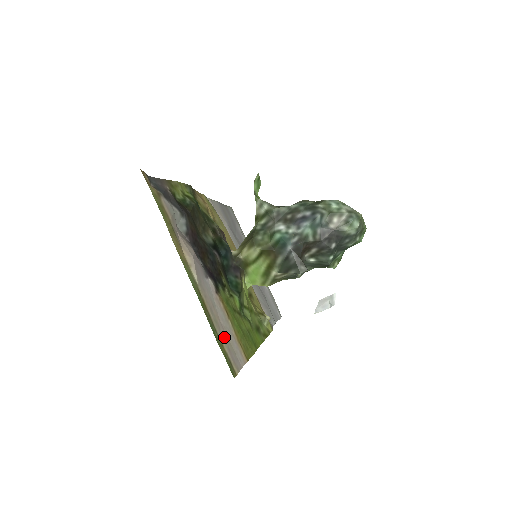
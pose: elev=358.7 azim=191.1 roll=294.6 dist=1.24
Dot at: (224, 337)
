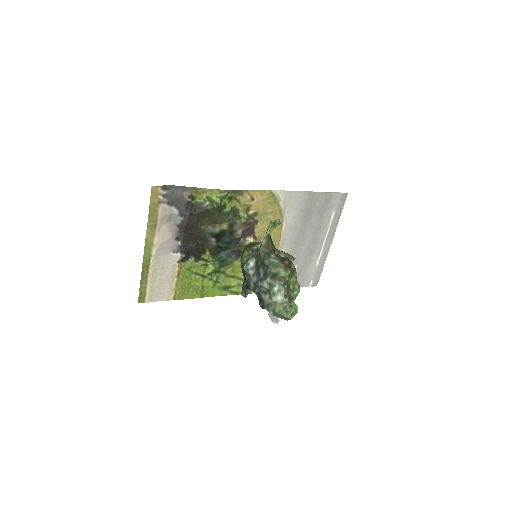
Dot at: (155, 284)
